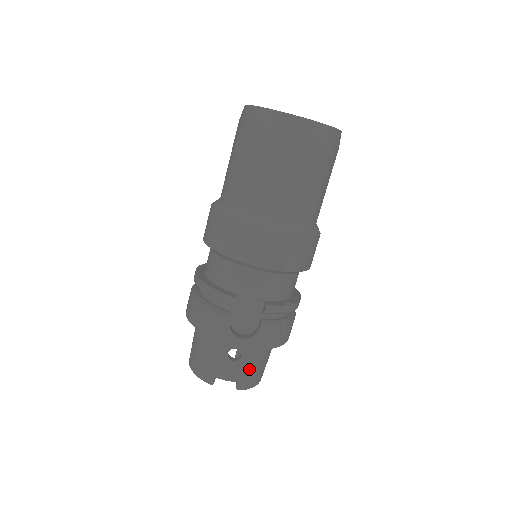
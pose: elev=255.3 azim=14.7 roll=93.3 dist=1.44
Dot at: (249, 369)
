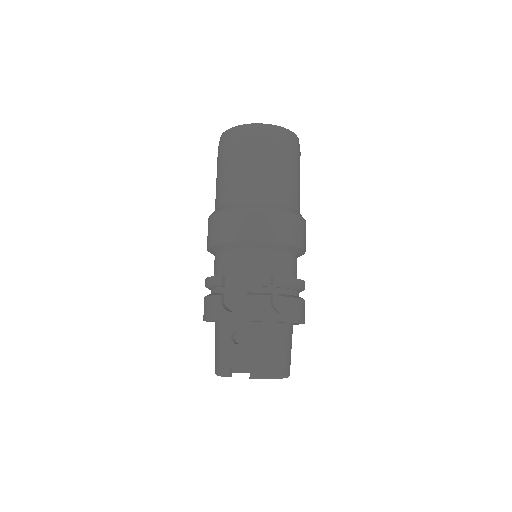
Dot at: (255, 353)
